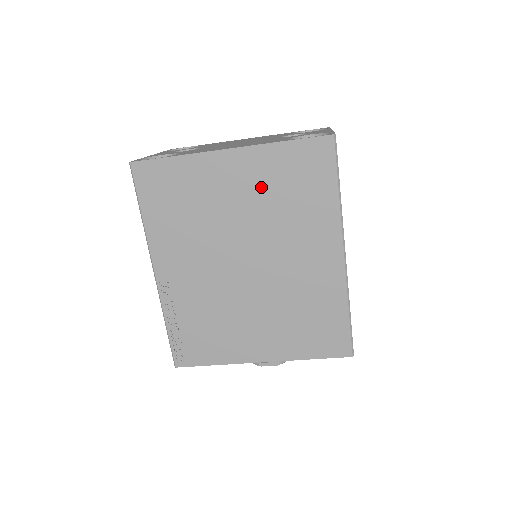
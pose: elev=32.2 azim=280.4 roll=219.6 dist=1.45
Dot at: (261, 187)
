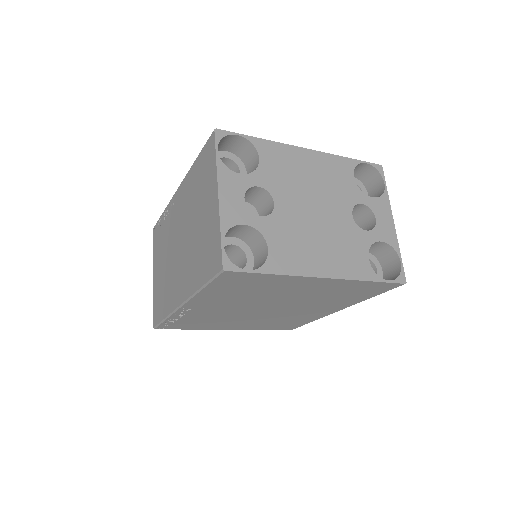
Dot at: (324, 291)
